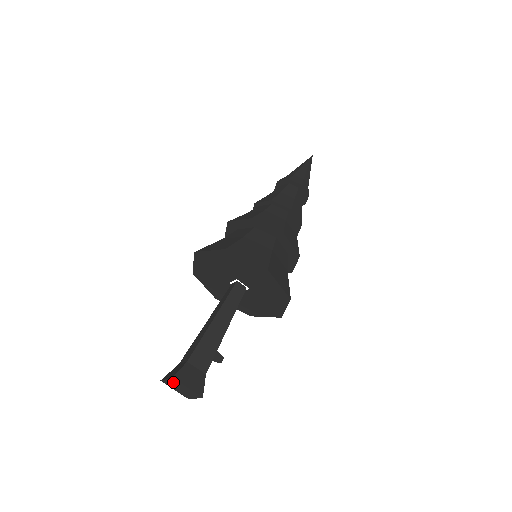
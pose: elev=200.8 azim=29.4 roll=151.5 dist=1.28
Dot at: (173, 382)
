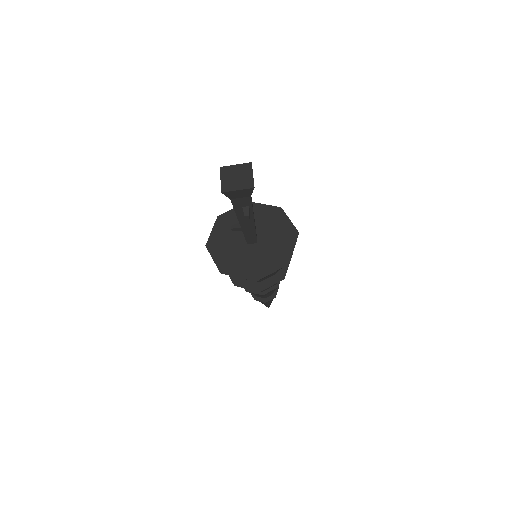
Dot at: (240, 168)
